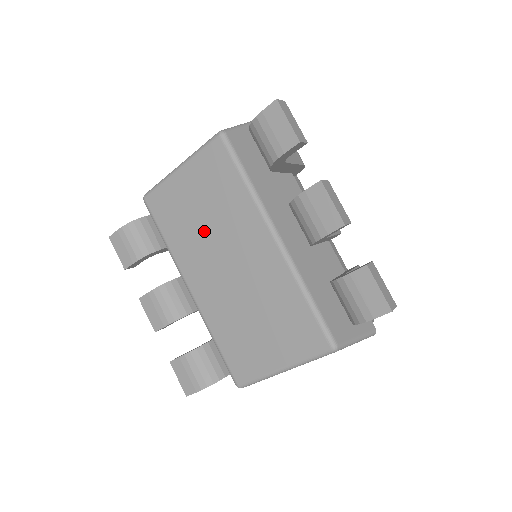
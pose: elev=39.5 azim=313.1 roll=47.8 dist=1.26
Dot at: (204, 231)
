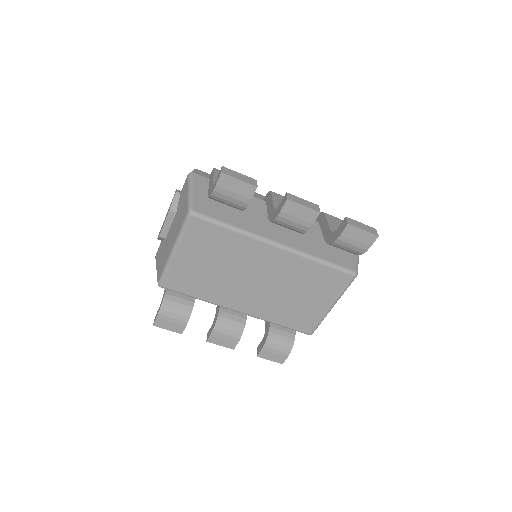
Dot at: (224, 275)
